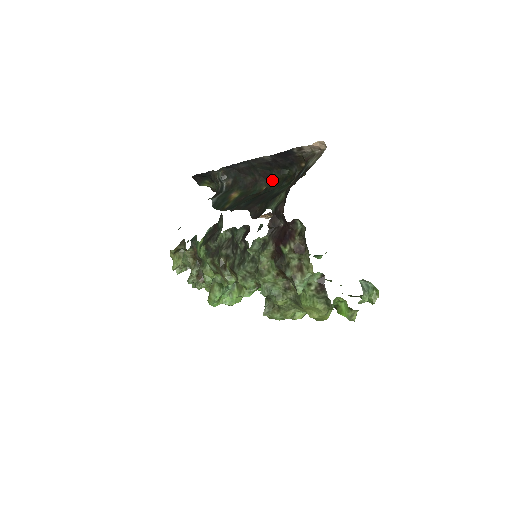
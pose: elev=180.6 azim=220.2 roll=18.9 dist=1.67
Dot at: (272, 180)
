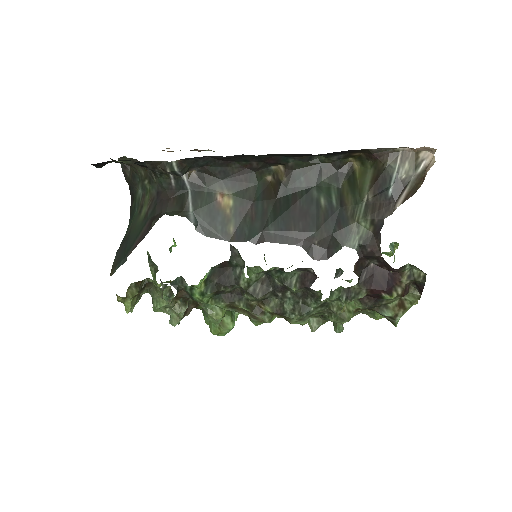
Dot at: (288, 169)
